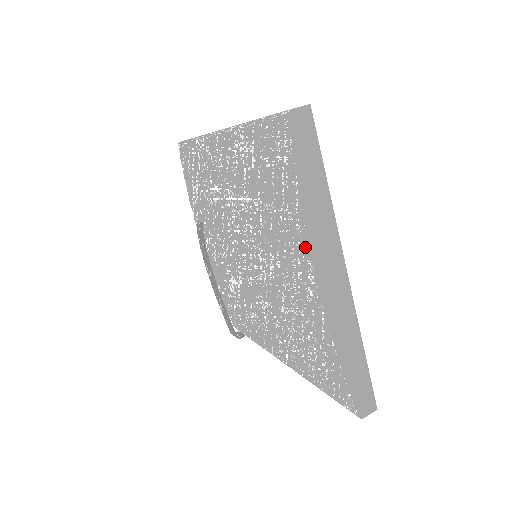
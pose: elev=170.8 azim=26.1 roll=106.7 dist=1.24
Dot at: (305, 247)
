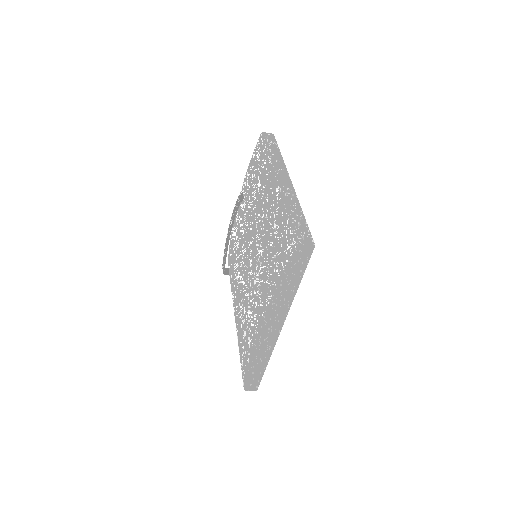
Dot at: (265, 306)
